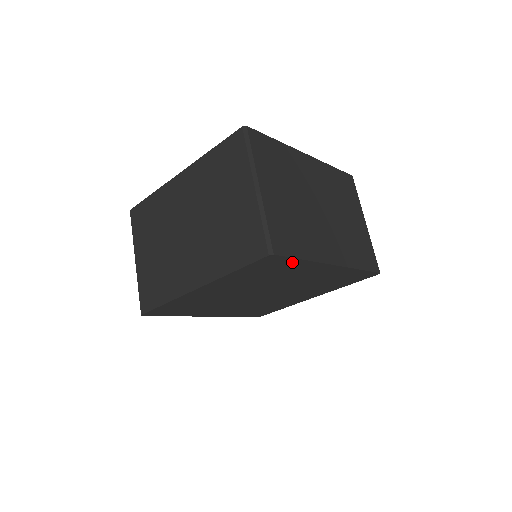
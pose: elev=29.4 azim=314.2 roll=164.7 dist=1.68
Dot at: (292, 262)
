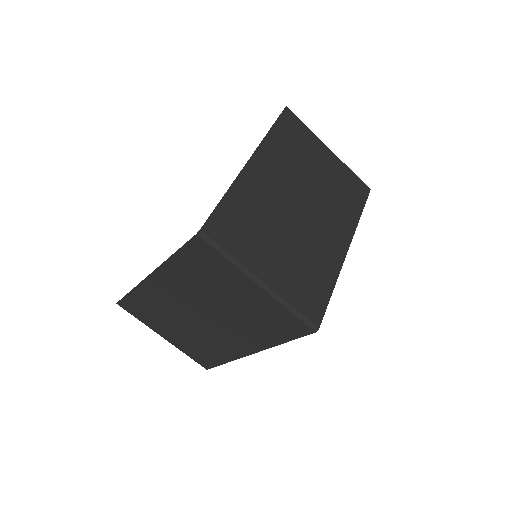
Dot at: occluded
